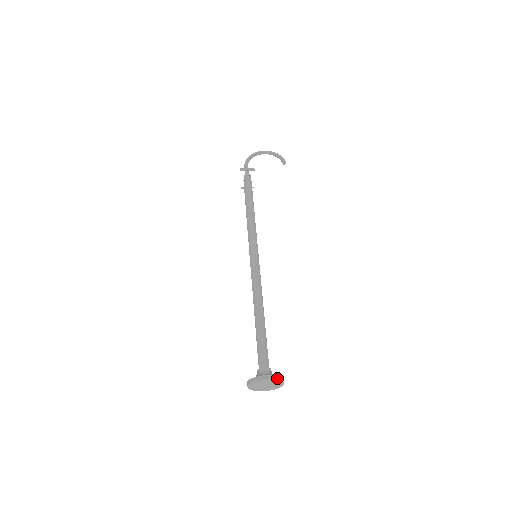
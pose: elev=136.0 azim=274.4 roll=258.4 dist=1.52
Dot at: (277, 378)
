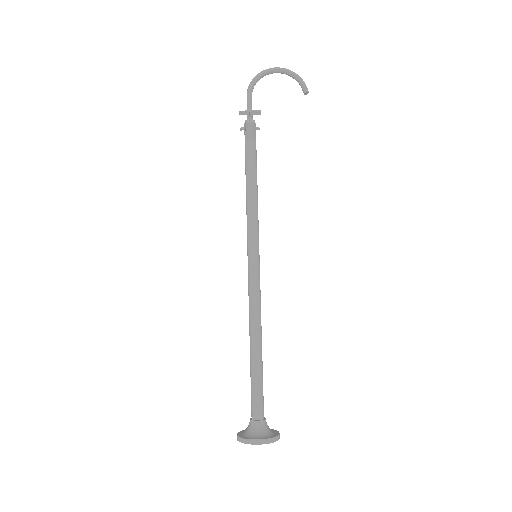
Dot at: (272, 441)
